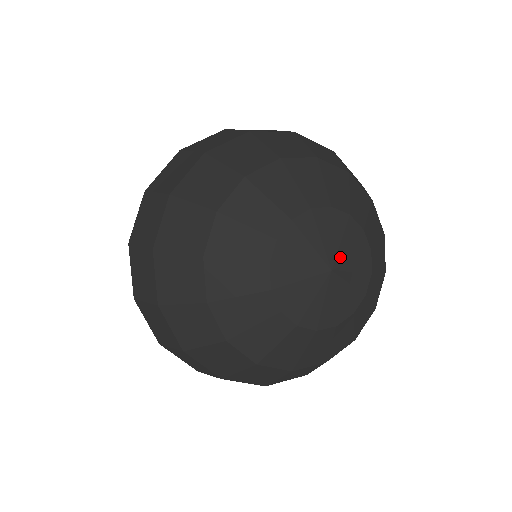
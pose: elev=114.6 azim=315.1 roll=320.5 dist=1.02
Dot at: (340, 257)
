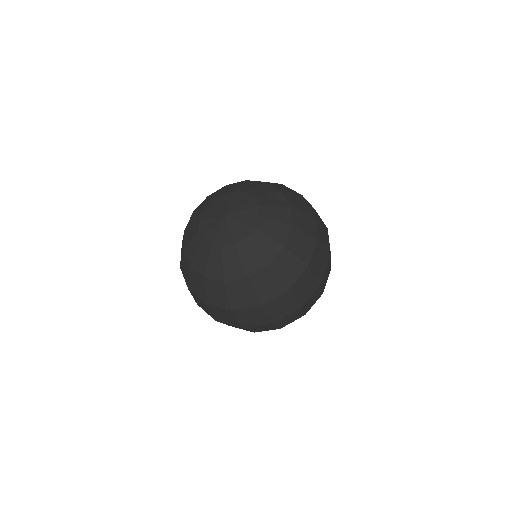
Dot at: (228, 208)
